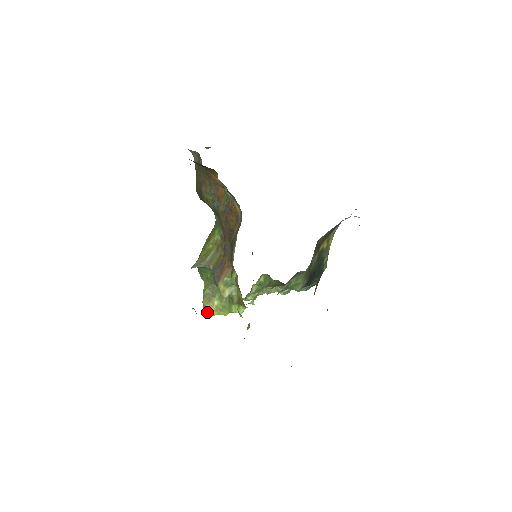
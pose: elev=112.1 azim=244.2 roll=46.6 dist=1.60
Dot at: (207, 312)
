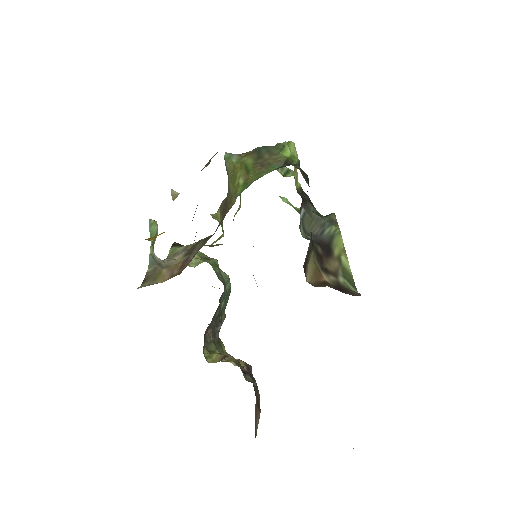
Dot at: occluded
